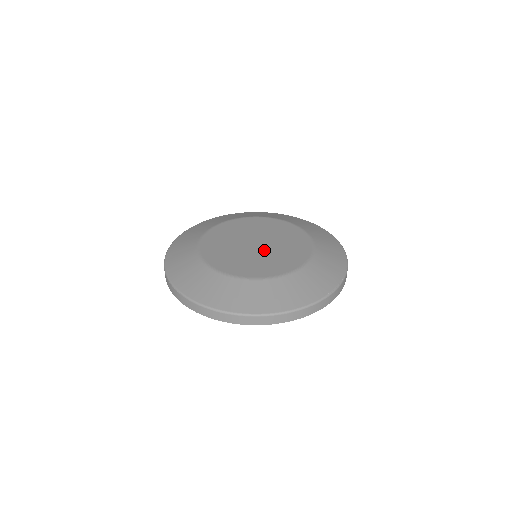
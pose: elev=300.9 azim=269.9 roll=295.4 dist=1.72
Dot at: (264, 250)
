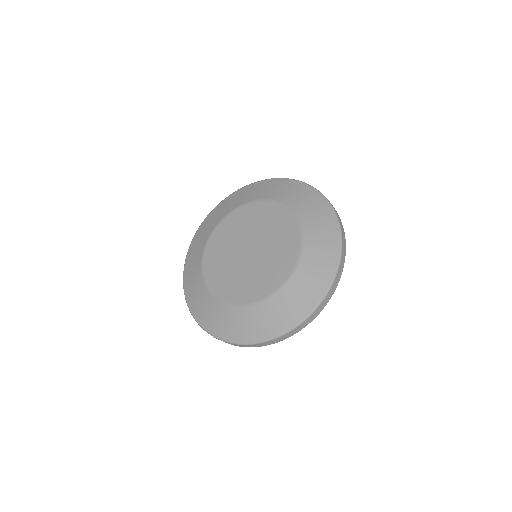
Dot at: (259, 255)
